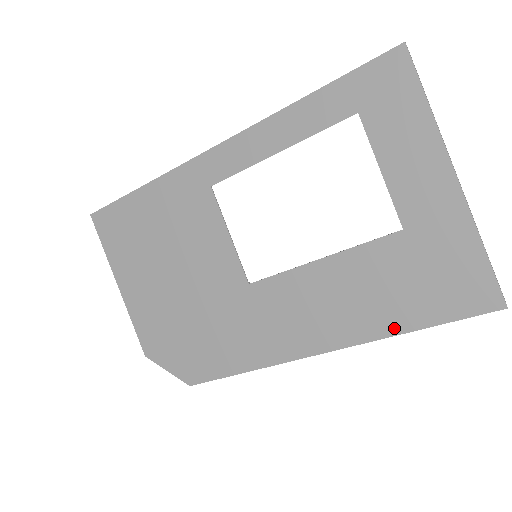
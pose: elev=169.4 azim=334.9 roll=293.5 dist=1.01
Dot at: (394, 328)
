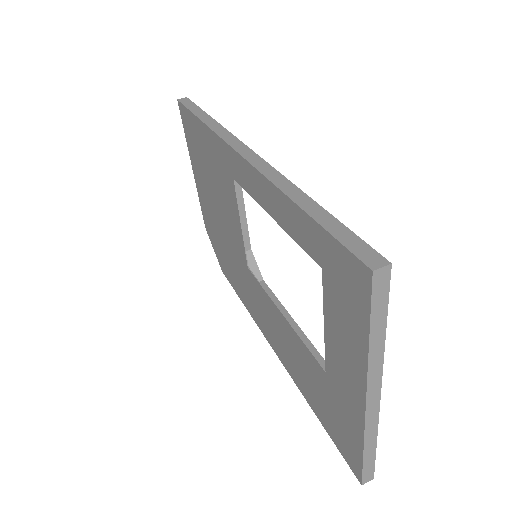
Dot at: (307, 398)
